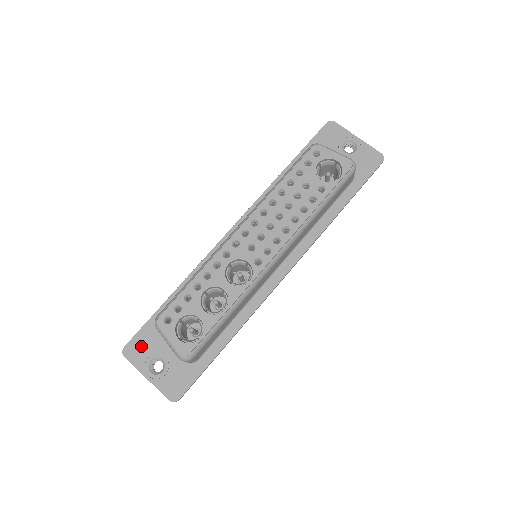
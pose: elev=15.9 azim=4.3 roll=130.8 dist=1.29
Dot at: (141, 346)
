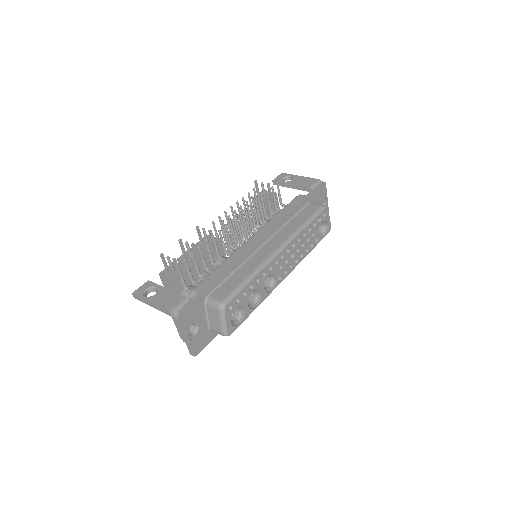
Dot at: (190, 314)
